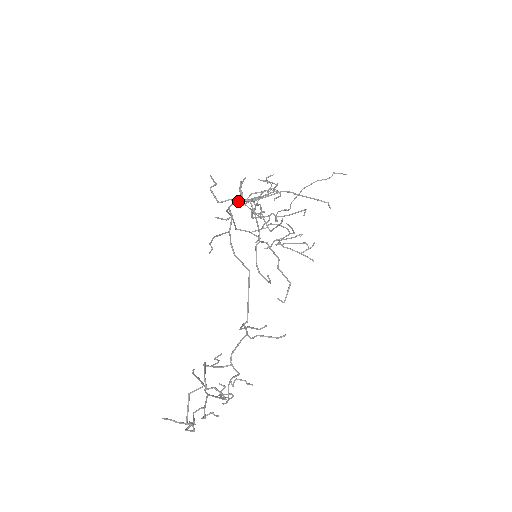
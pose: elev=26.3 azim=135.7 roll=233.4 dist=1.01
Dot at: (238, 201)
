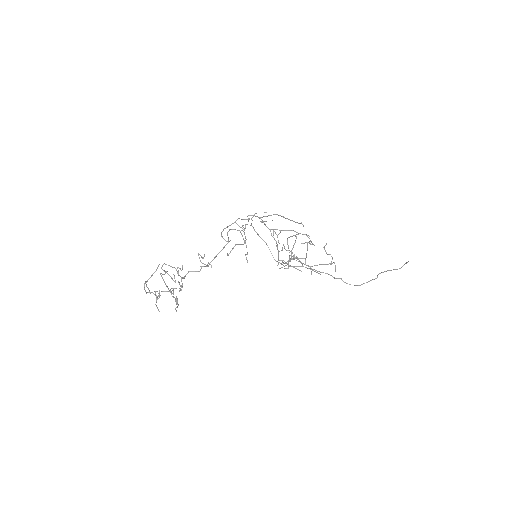
Dot at: occluded
